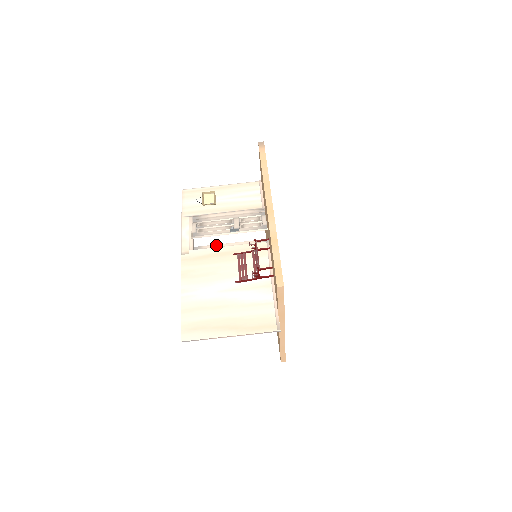
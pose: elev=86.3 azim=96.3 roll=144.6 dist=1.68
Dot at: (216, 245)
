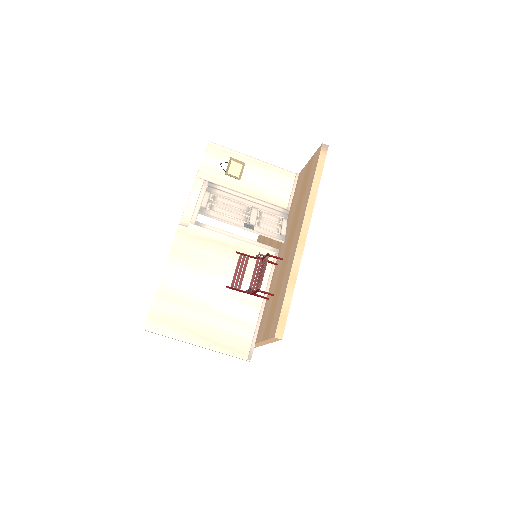
Dot at: (221, 230)
